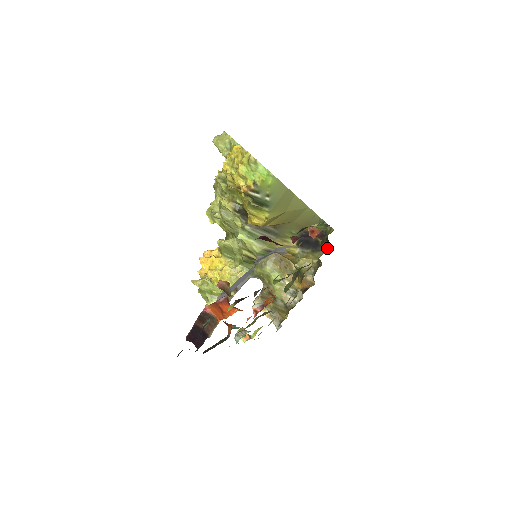
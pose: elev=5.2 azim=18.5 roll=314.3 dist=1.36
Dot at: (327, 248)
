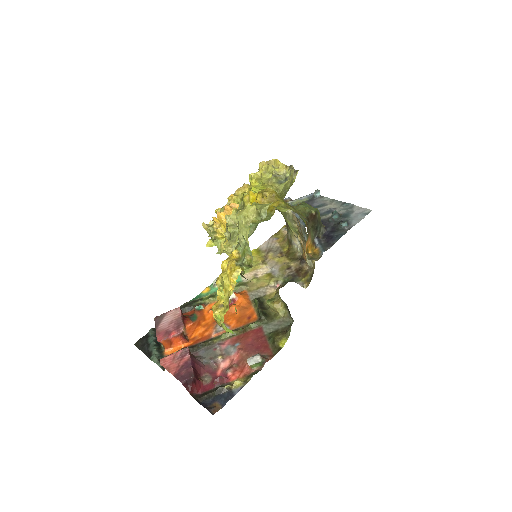
Dot at: (292, 320)
